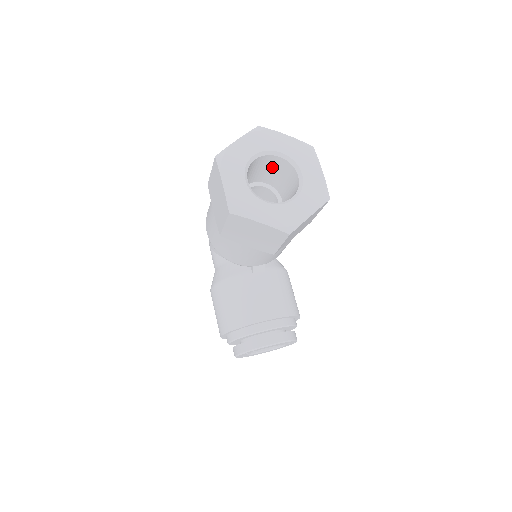
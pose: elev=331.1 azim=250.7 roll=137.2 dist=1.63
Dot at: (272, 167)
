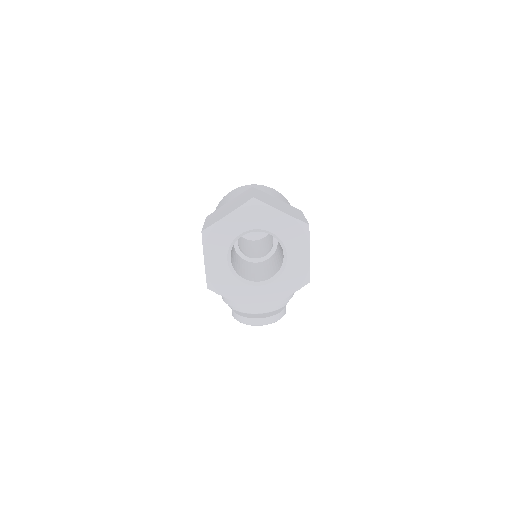
Dot at: occluded
